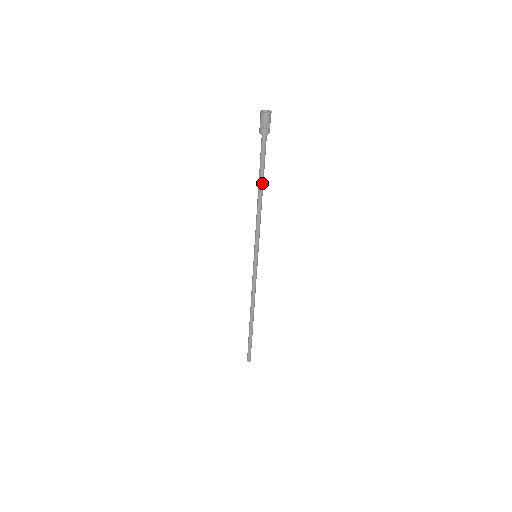
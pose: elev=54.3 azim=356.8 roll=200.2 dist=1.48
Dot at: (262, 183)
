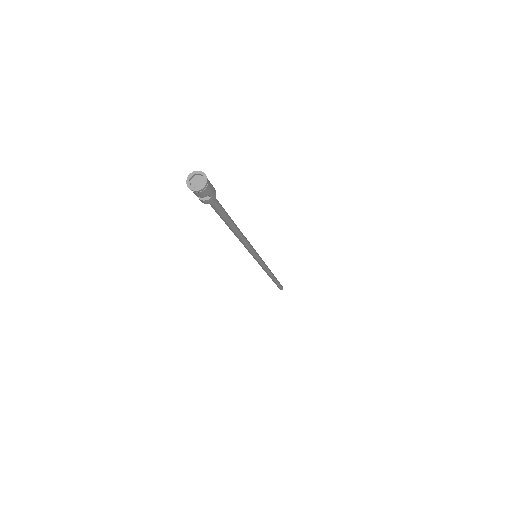
Dot at: (231, 227)
